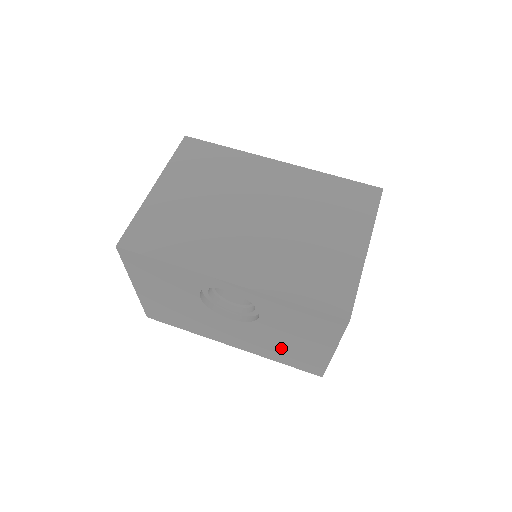
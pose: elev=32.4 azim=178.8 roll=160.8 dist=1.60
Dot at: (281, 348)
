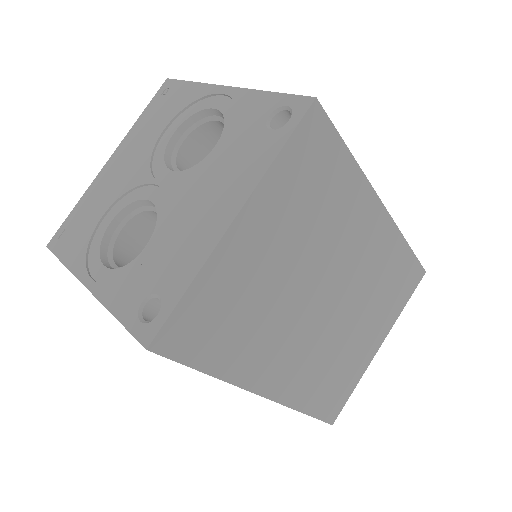
Dot at: occluded
